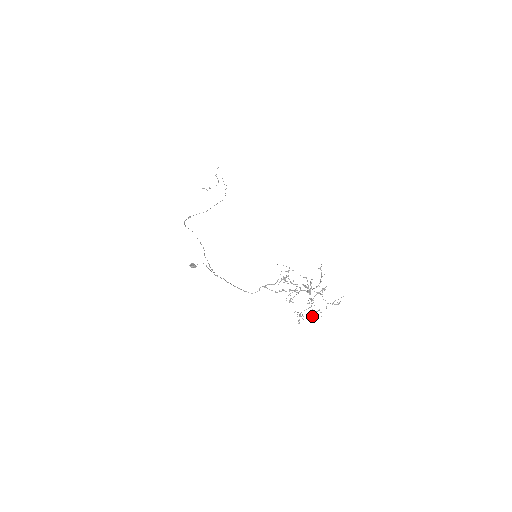
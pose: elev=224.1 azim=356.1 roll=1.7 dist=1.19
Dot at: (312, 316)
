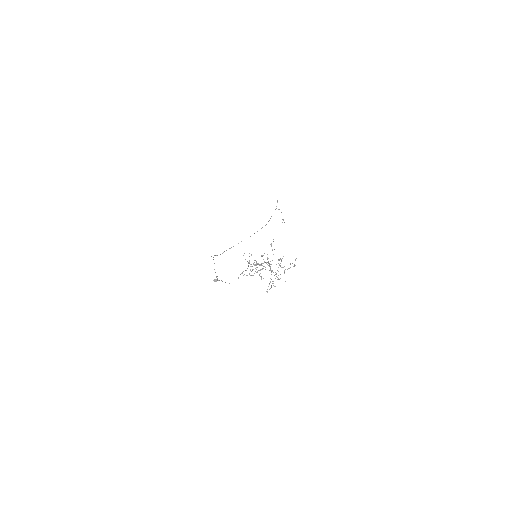
Dot at: occluded
